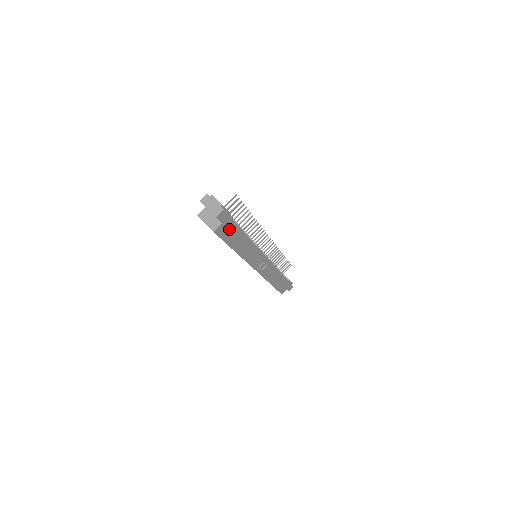
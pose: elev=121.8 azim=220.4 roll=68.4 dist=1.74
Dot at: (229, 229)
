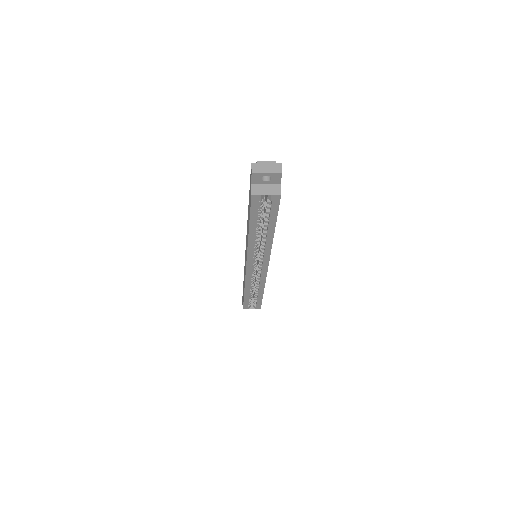
Dot at: occluded
